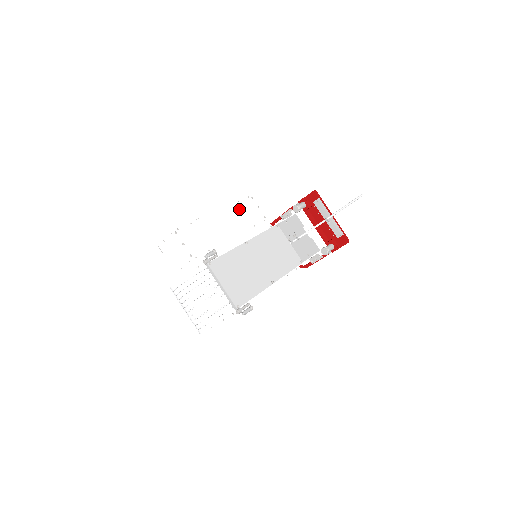
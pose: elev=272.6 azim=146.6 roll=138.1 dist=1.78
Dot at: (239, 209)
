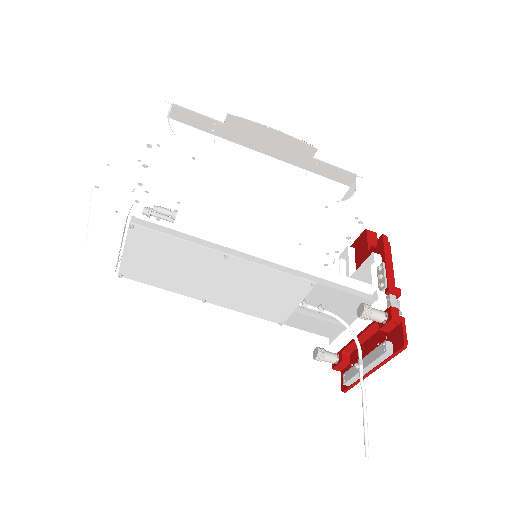
Dot at: (310, 213)
